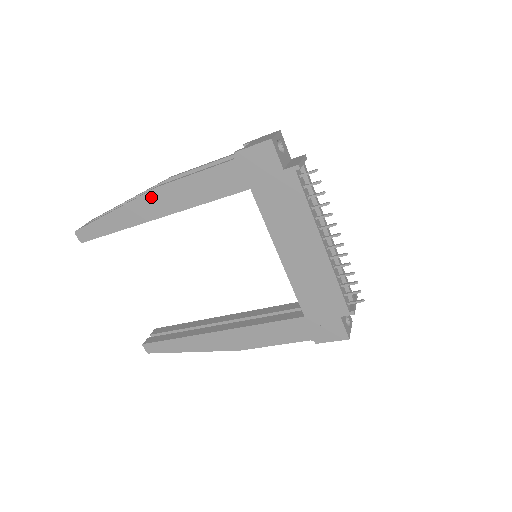
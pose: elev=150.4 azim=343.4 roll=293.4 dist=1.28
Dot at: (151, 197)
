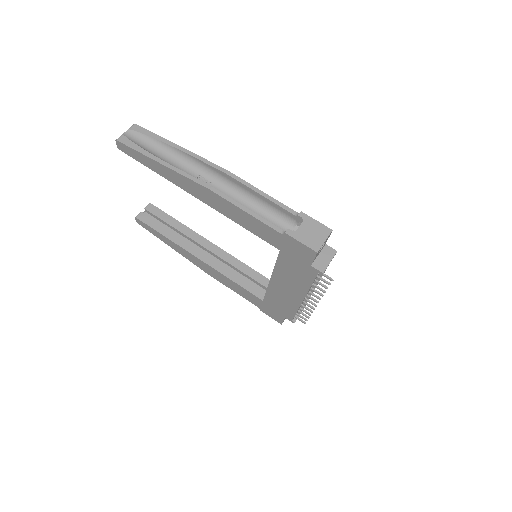
Dot at: (200, 188)
